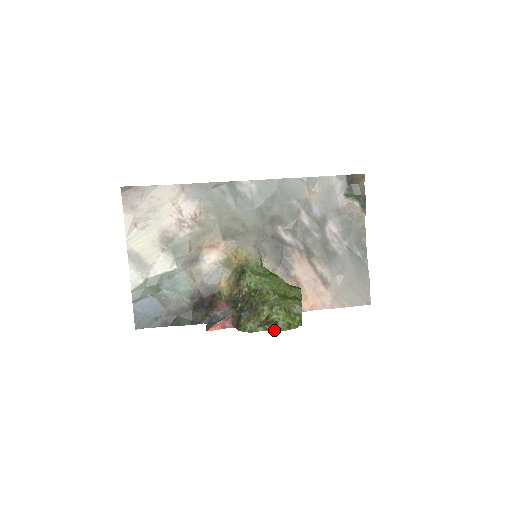
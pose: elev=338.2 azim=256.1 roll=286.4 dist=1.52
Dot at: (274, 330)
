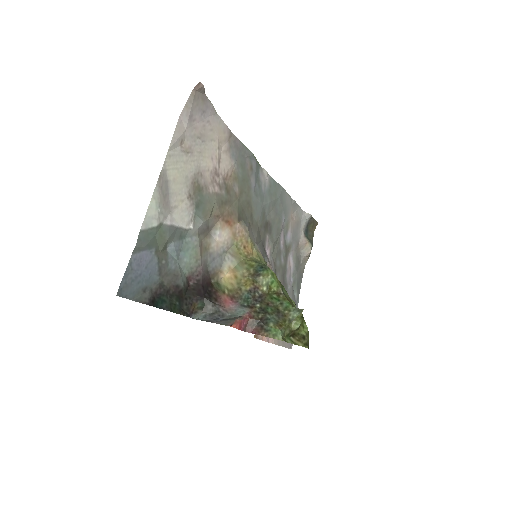
Dot at: (300, 344)
